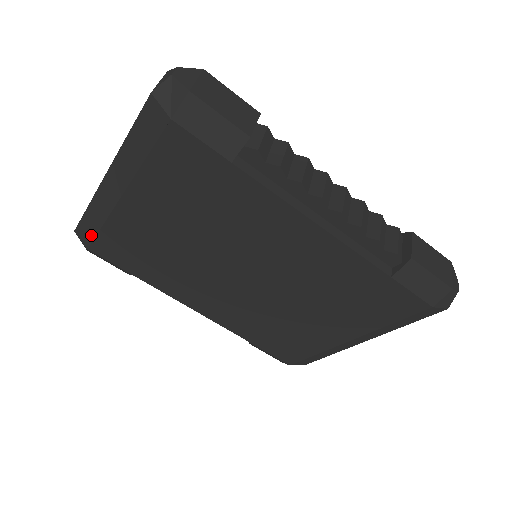
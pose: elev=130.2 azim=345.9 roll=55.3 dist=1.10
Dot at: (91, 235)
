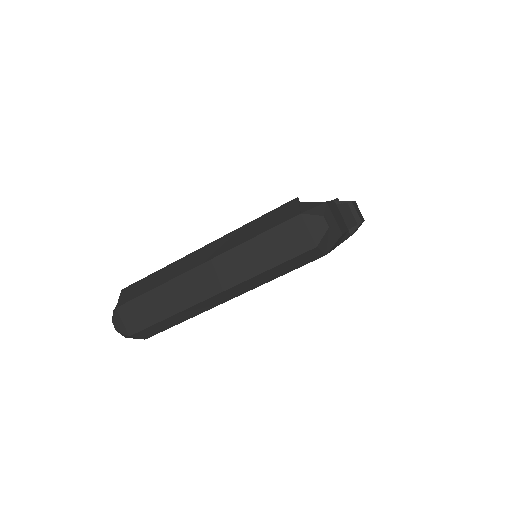
Dot at: (159, 331)
